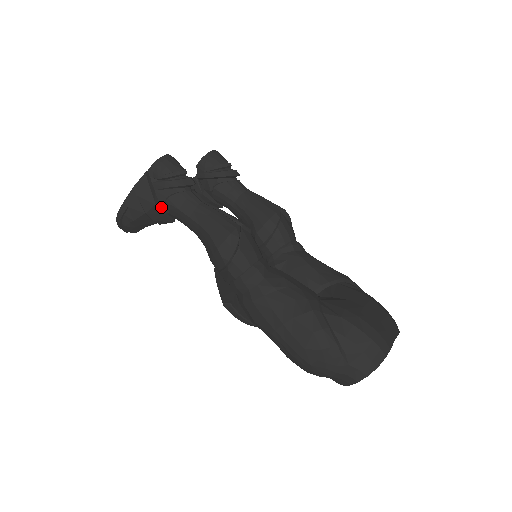
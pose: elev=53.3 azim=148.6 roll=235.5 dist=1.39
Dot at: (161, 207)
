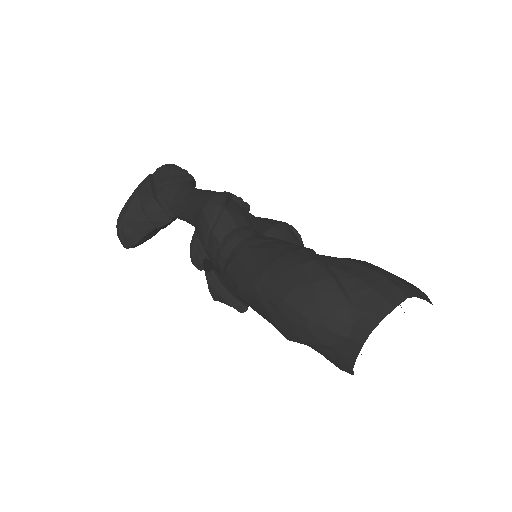
Dot at: (159, 202)
